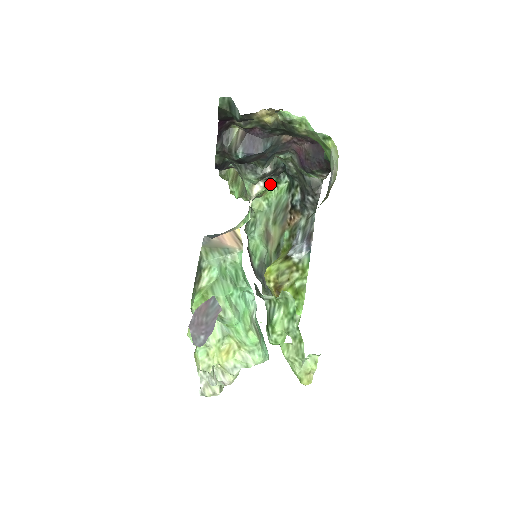
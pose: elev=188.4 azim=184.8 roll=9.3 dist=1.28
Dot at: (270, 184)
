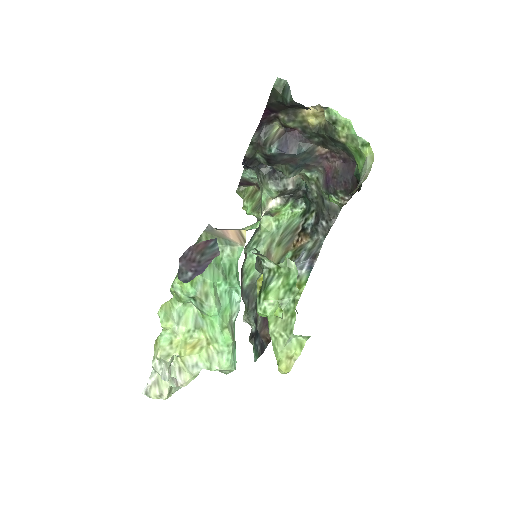
Dot at: (286, 205)
